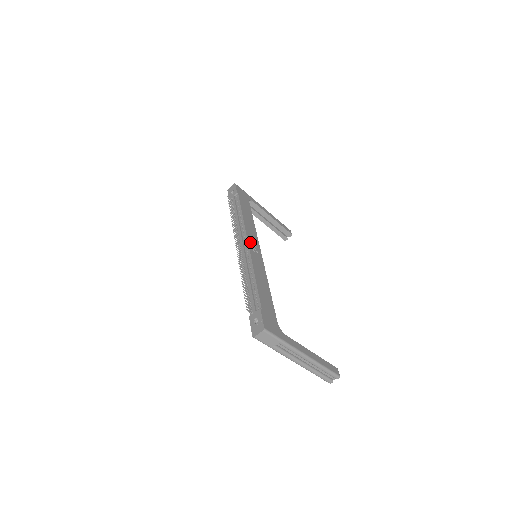
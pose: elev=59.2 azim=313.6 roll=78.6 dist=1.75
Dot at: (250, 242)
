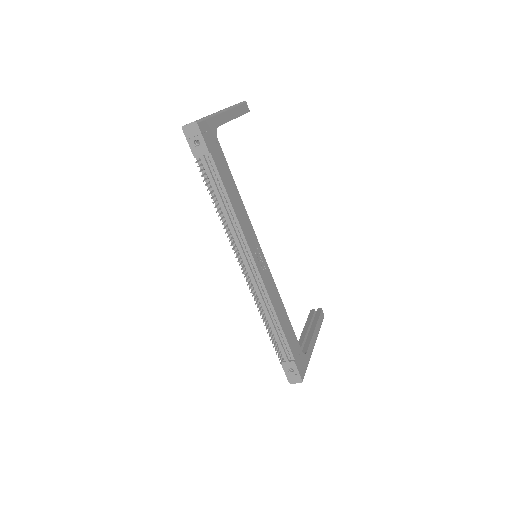
Dot at: (256, 259)
